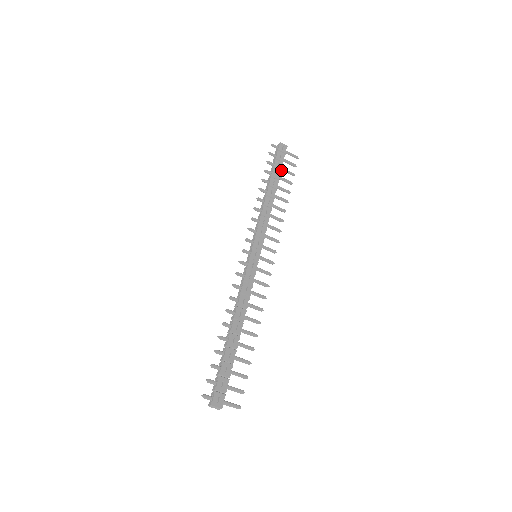
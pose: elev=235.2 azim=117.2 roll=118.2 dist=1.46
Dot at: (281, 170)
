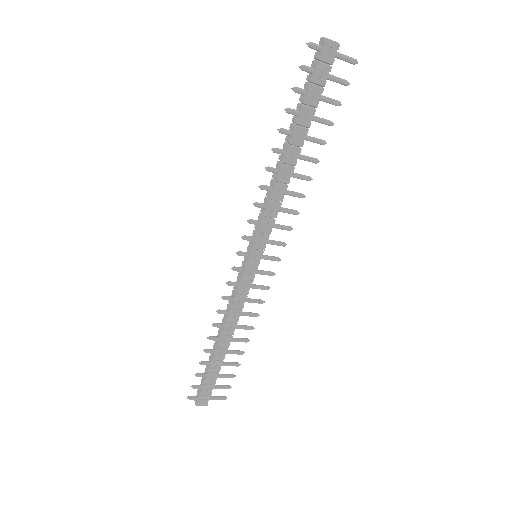
Dot at: (316, 106)
